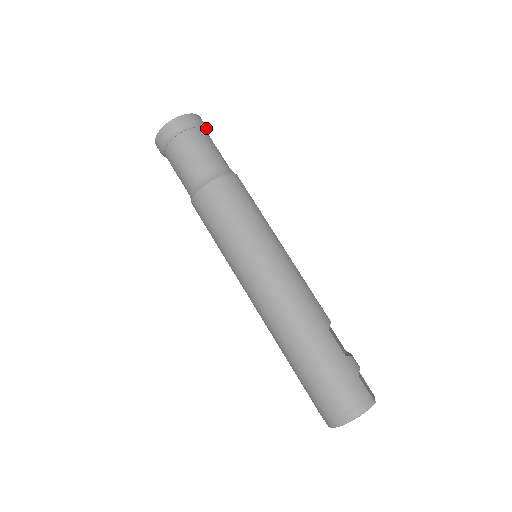
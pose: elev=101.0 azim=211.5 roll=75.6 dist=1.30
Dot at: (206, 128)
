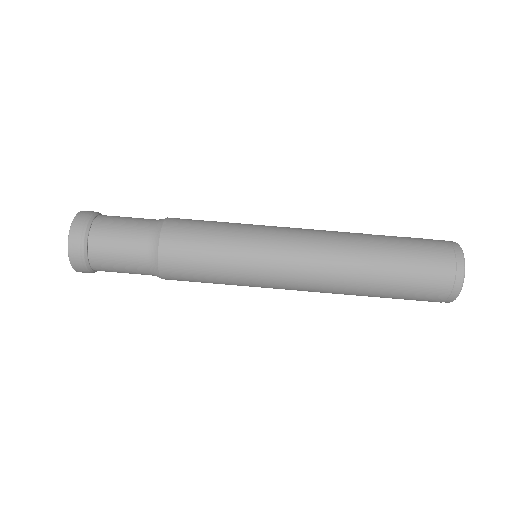
Dot at: occluded
